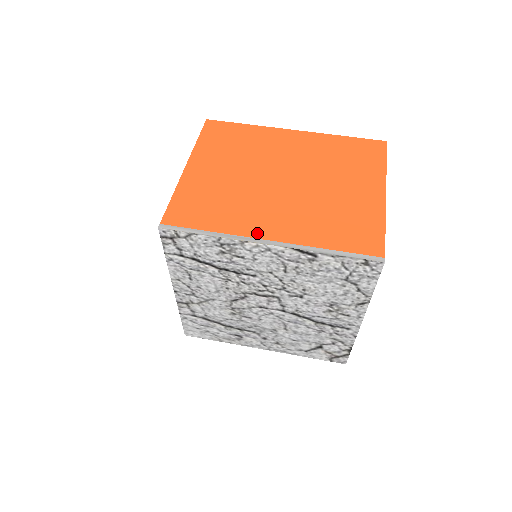
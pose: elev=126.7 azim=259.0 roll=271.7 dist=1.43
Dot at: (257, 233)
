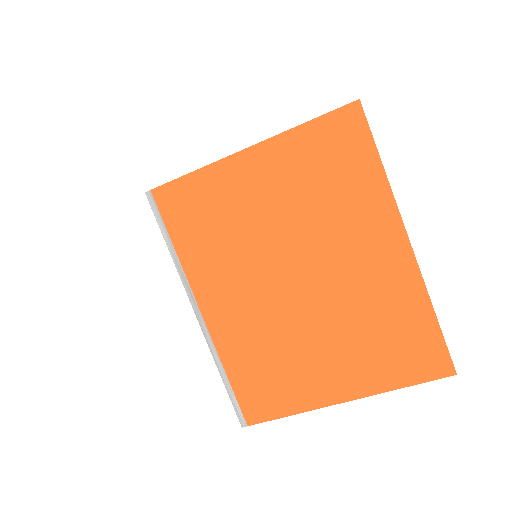
Dot at: (201, 295)
